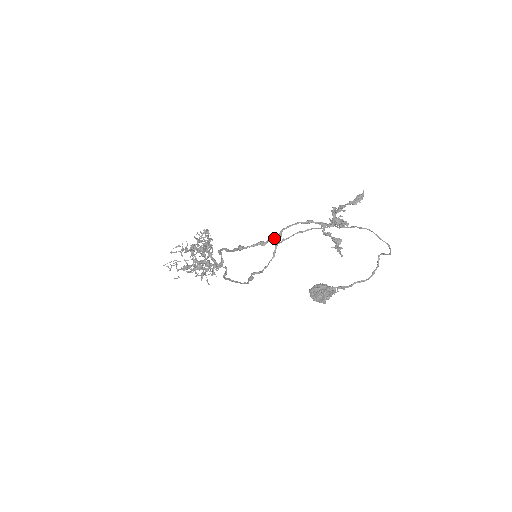
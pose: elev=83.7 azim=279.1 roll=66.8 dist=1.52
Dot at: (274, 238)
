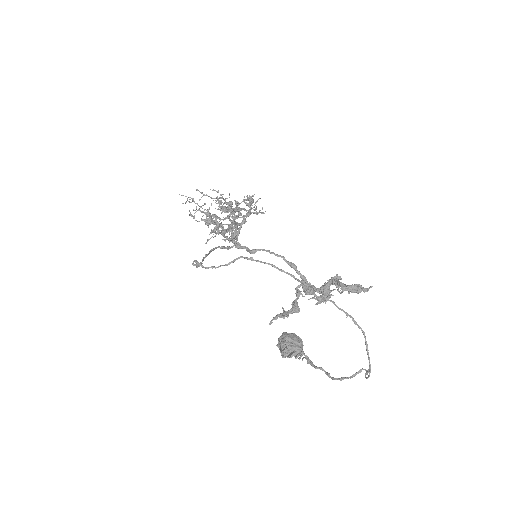
Dot at: (248, 249)
